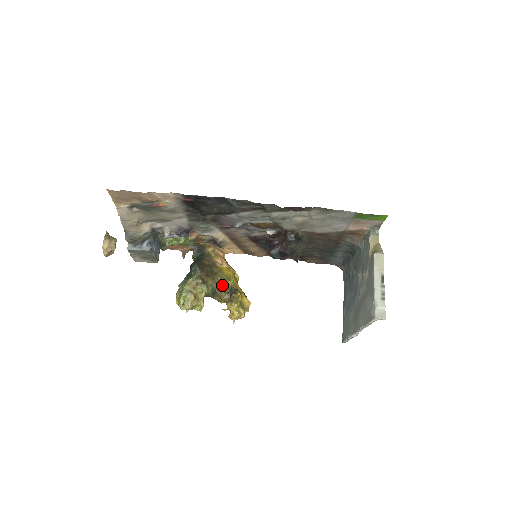
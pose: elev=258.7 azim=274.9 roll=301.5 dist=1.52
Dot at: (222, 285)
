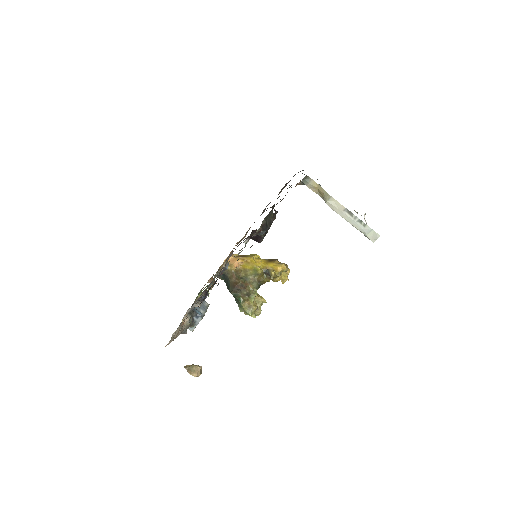
Dot at: (258, 278)
